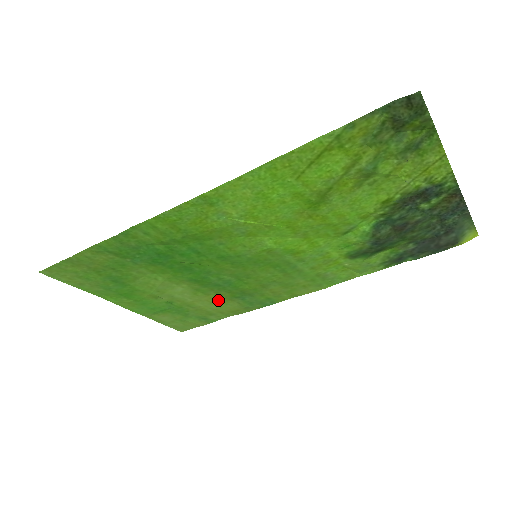
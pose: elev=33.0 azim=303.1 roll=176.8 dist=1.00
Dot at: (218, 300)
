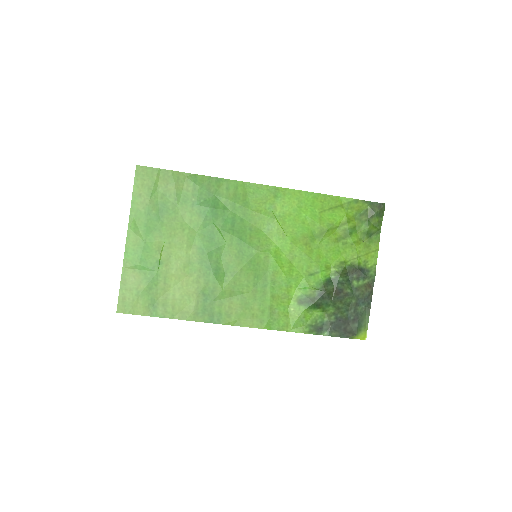
Dot at: (189, 288)
